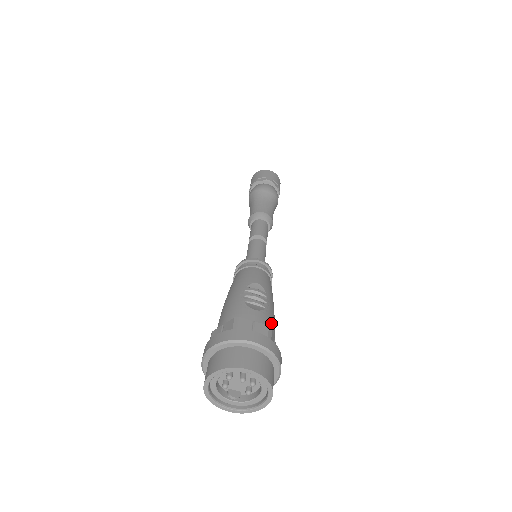
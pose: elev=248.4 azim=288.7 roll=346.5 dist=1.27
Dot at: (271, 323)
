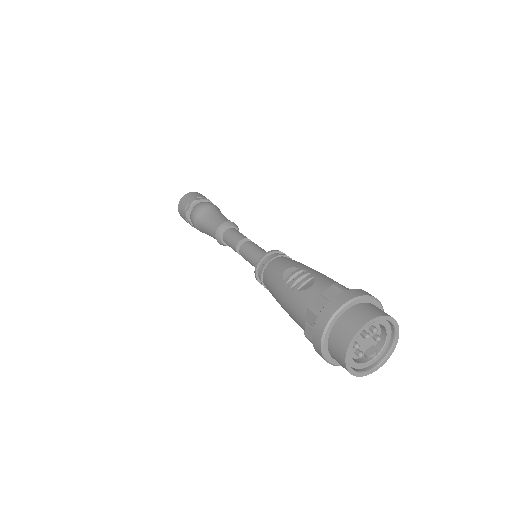
Dot at: (330, 281)
